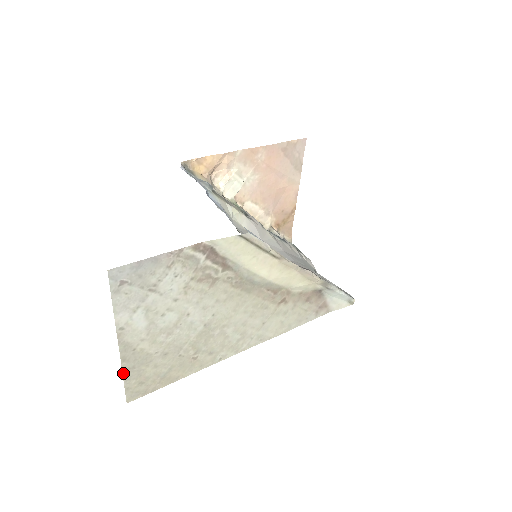
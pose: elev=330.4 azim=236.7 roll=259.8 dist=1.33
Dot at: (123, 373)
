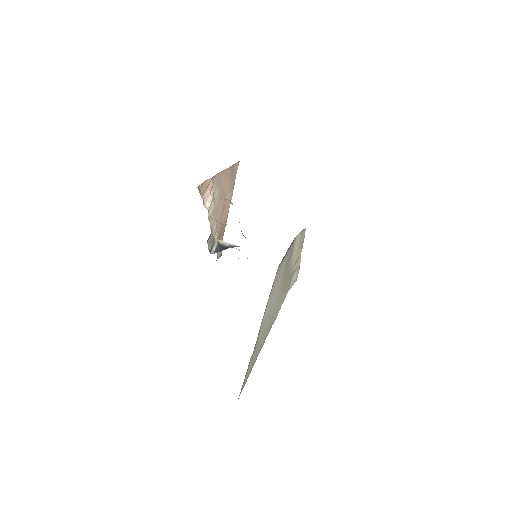
Dot at: (248, 366)
